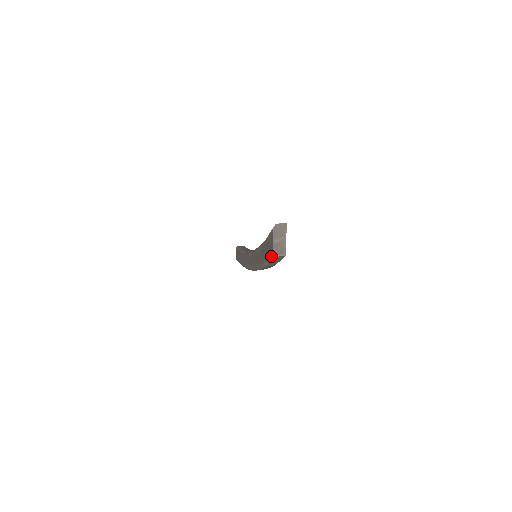
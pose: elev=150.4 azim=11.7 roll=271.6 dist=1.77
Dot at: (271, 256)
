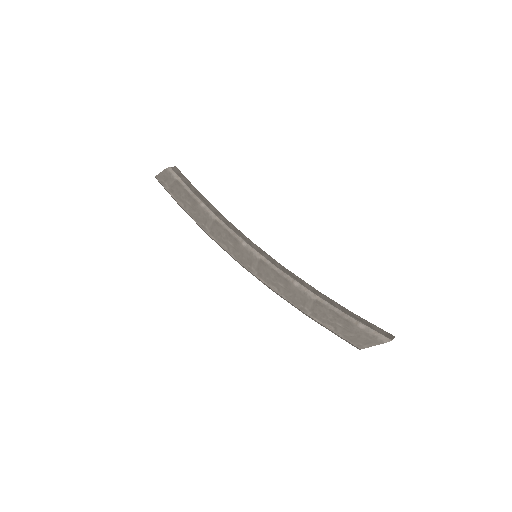
Dot at: (351, 343)
